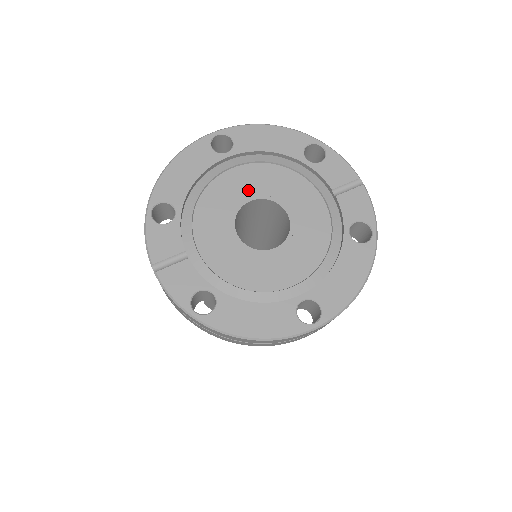
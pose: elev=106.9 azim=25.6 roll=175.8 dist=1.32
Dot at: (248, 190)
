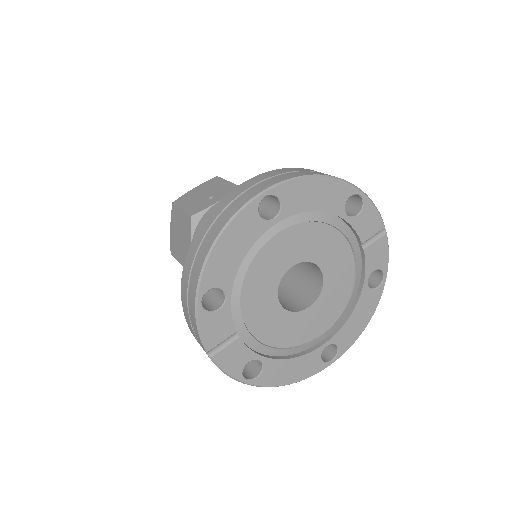
Dot at: (291, 255)
